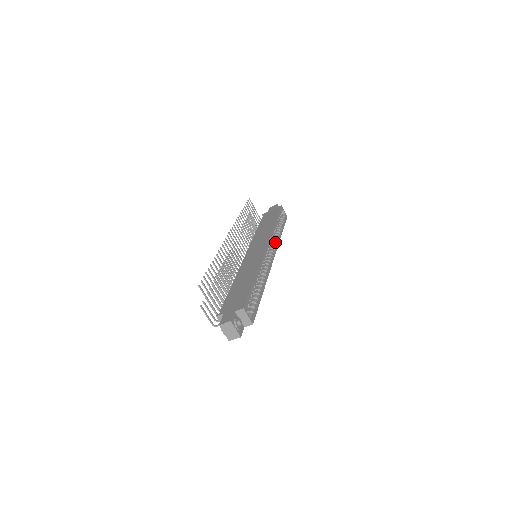
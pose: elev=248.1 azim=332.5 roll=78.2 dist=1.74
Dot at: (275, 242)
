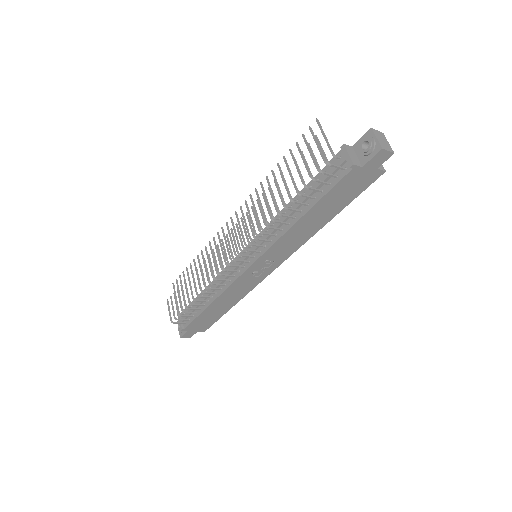
Dot at: occluded
